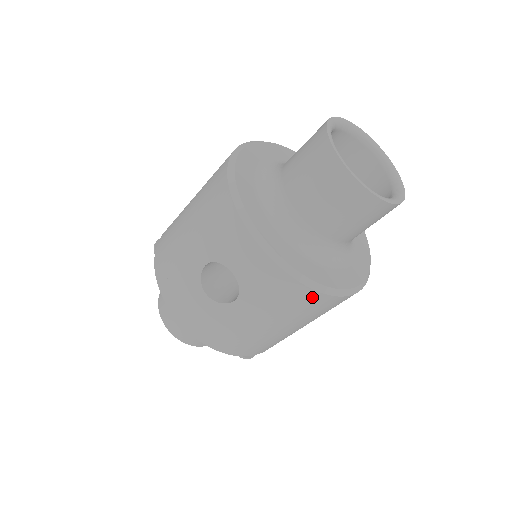
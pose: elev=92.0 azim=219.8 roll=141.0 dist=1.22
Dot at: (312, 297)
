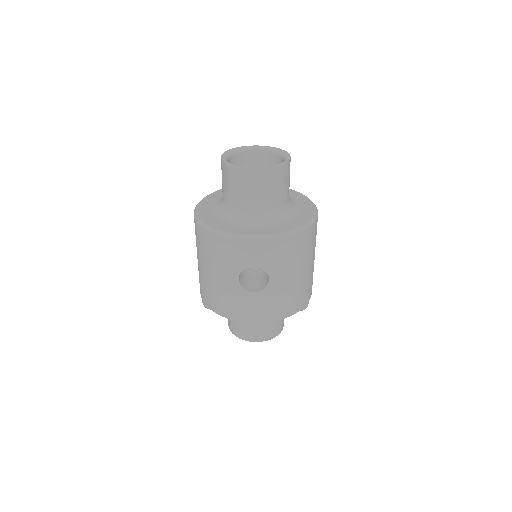
Dot at: (299, 239)
